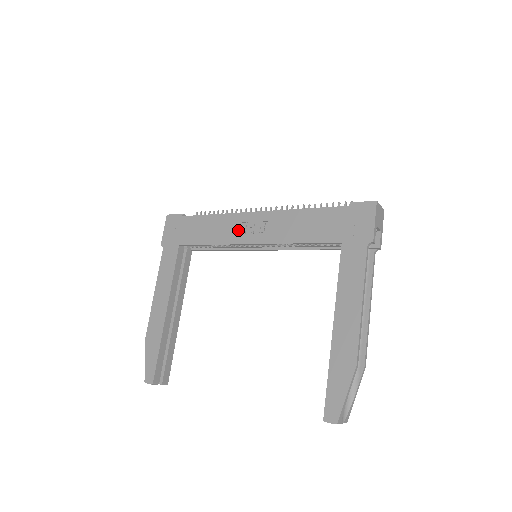
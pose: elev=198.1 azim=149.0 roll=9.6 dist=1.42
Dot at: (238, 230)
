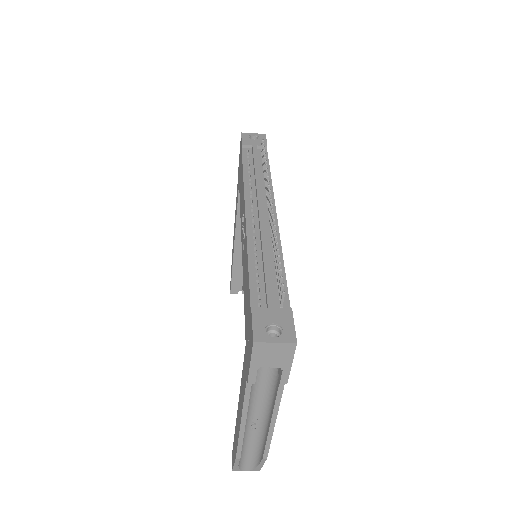
Dot at: occluded
